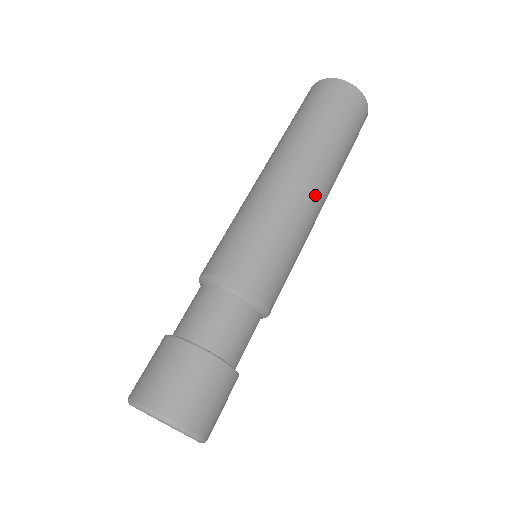
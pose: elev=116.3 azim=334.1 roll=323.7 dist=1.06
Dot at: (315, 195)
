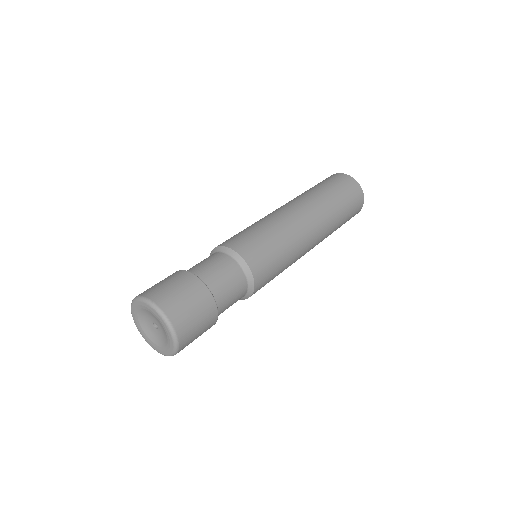
Dot at: (288, 208)
